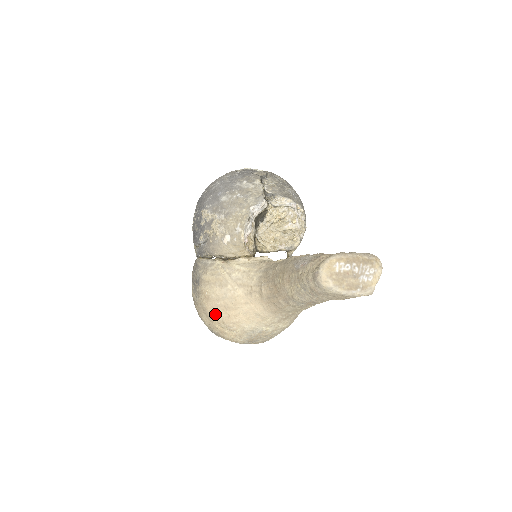
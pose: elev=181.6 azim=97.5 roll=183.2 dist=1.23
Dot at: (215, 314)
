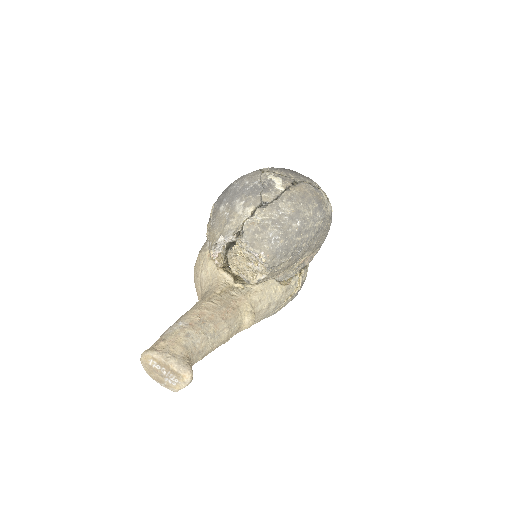
Dot at: occluded
